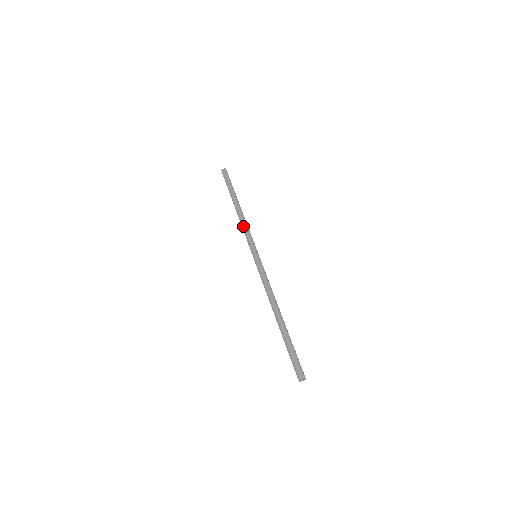
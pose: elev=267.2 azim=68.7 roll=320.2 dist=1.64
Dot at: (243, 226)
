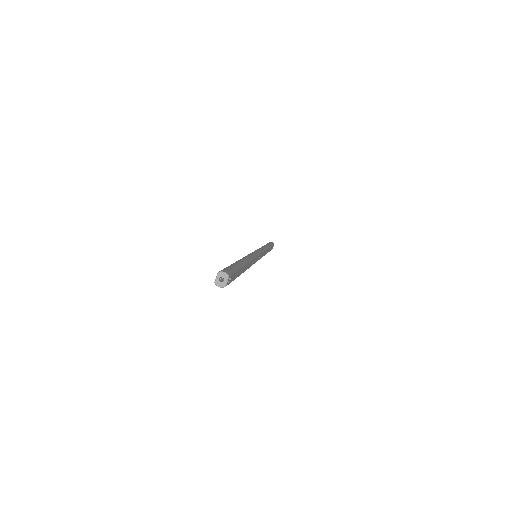
Dot at: (261, 247)
